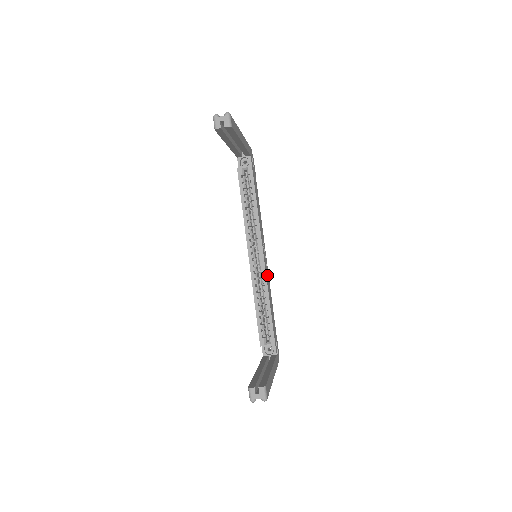
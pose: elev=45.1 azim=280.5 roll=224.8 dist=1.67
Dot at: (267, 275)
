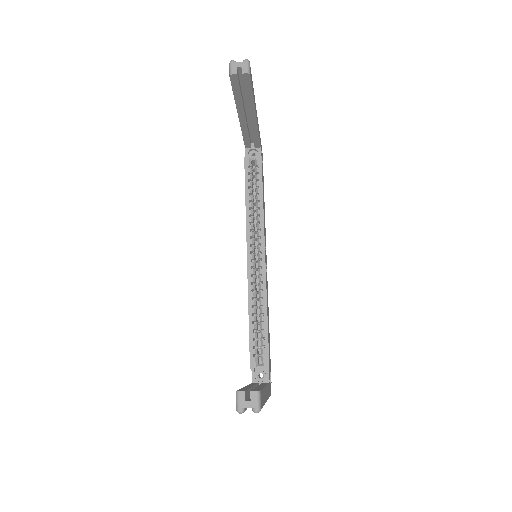
Dot at: occluded
